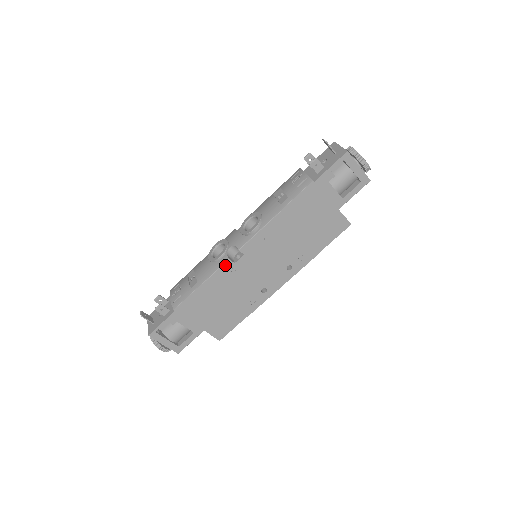
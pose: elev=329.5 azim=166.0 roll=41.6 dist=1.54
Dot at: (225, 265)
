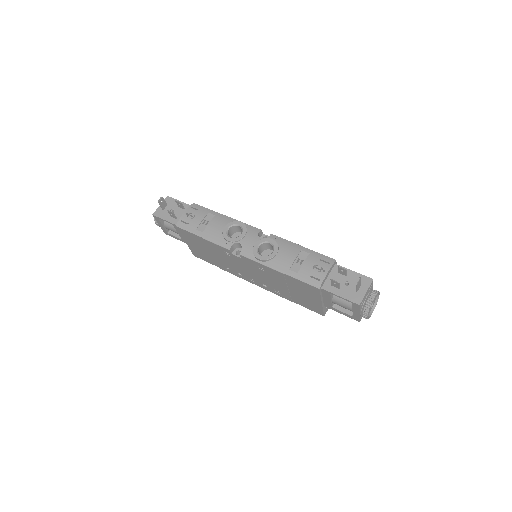
Dot at: (225, 248)
